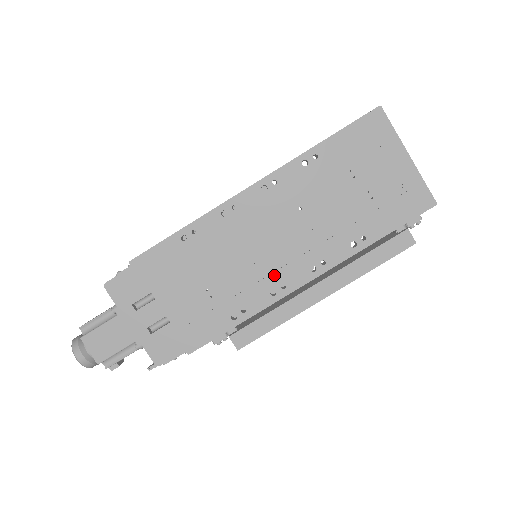
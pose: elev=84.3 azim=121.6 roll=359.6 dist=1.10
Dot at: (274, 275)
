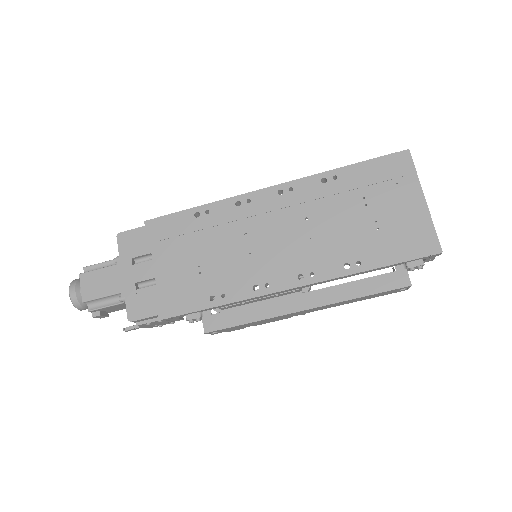
Dot at: (262, 271)
